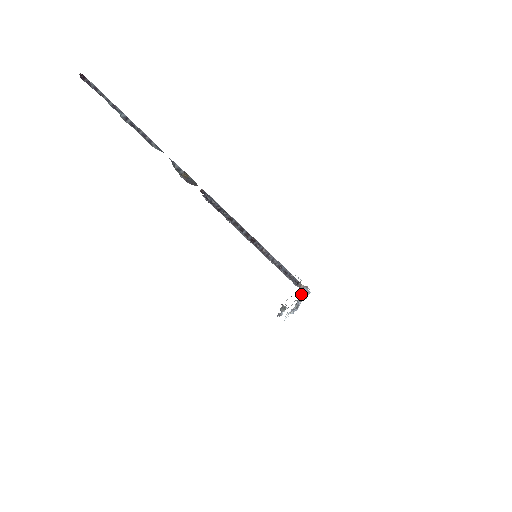
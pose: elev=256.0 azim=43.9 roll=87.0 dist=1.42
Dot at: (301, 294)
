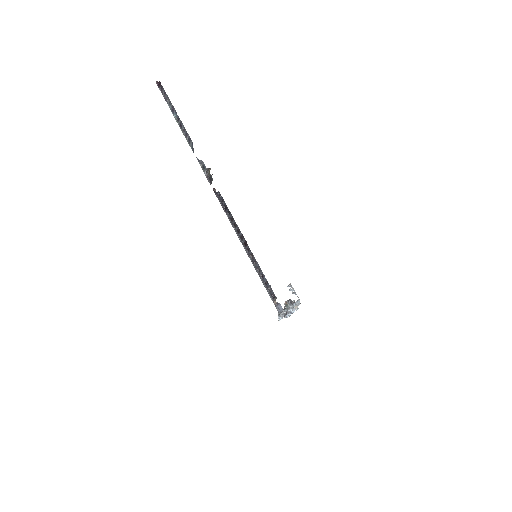
Dot at: (286, 306)
